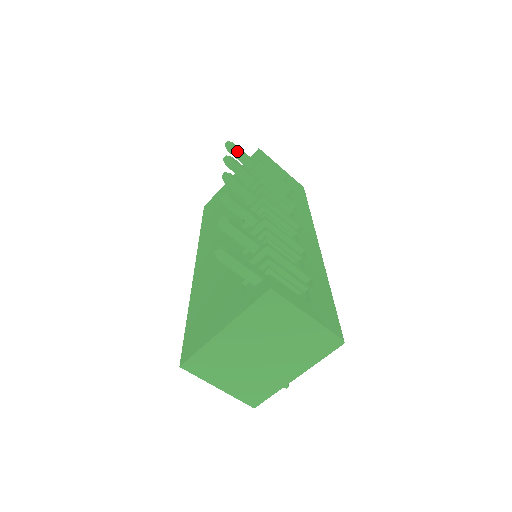
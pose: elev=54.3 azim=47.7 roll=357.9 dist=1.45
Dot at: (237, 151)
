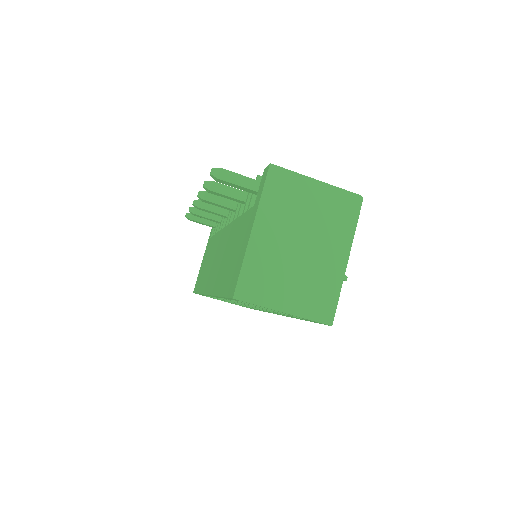
Dot at: occluded
